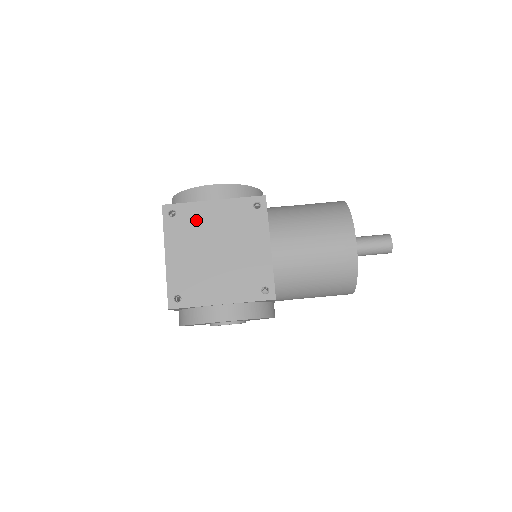
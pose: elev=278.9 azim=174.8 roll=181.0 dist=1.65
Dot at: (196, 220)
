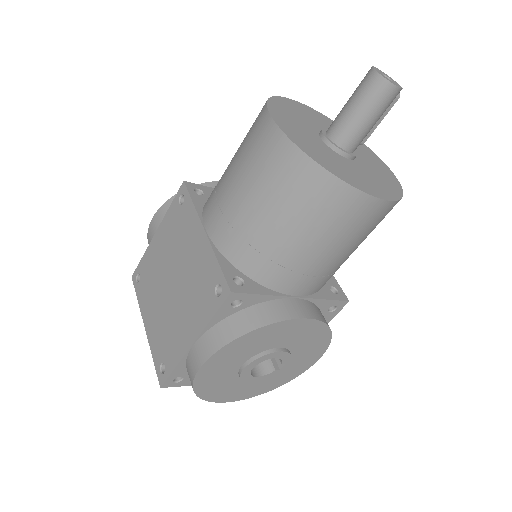
Dot at: (151, 267)
